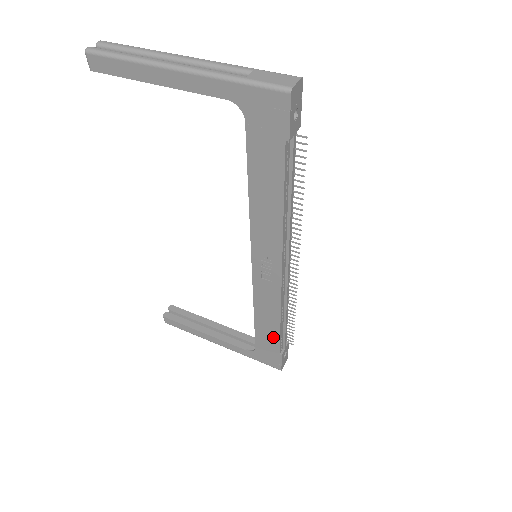
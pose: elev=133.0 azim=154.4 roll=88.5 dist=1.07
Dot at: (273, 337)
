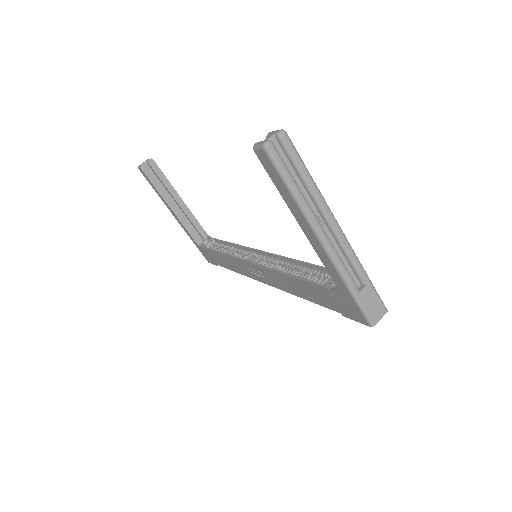
Dot at: (221, 263)
